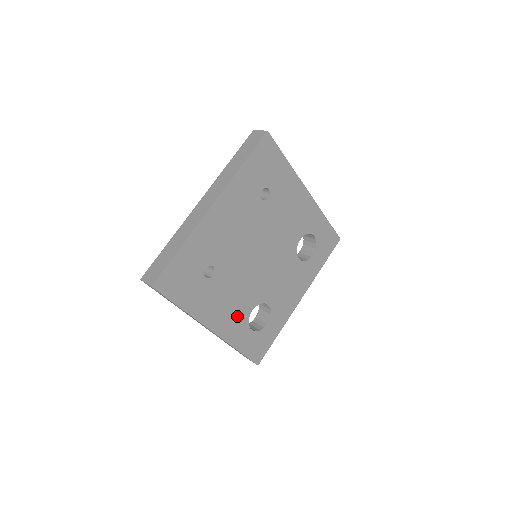
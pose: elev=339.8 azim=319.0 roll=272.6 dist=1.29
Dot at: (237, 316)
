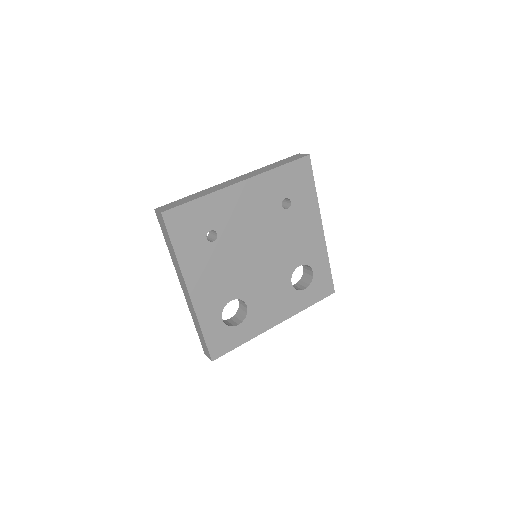
Dot at: (216, 296)
